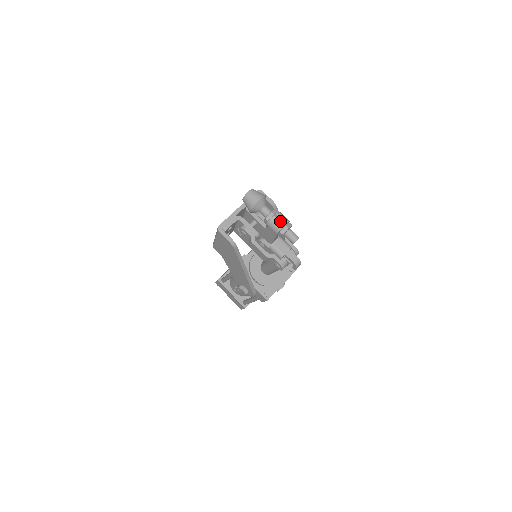
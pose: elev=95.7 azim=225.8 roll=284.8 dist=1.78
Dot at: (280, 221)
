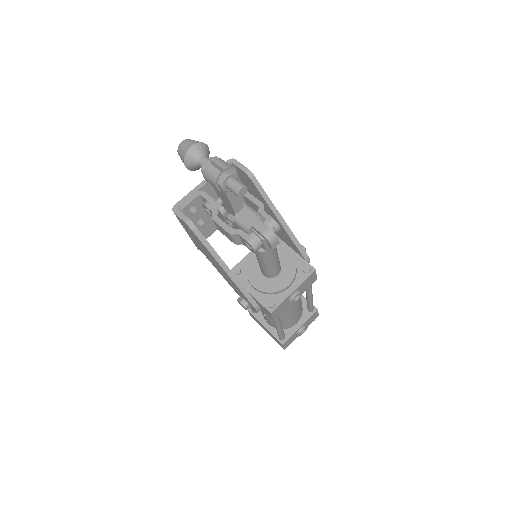
Dot at: (218, 168)
